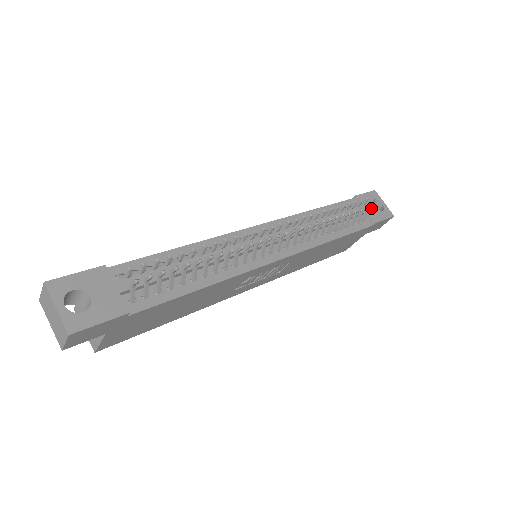
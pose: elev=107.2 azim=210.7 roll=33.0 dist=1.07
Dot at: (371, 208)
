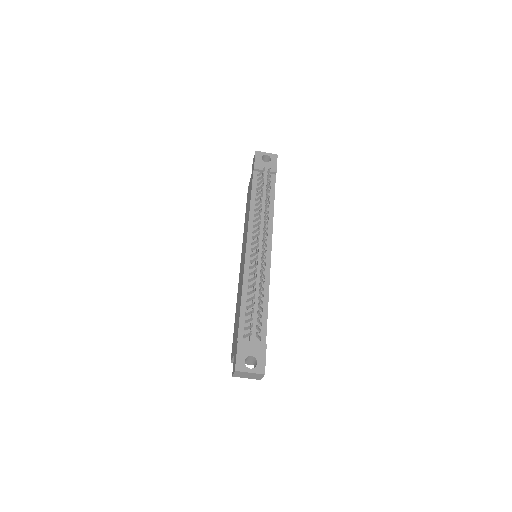
Dot at: (266, 166)
